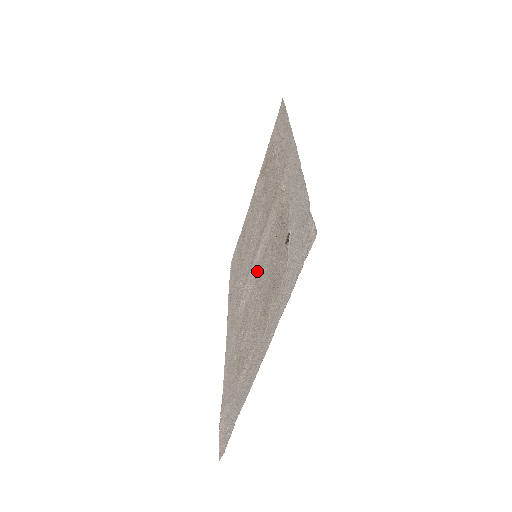
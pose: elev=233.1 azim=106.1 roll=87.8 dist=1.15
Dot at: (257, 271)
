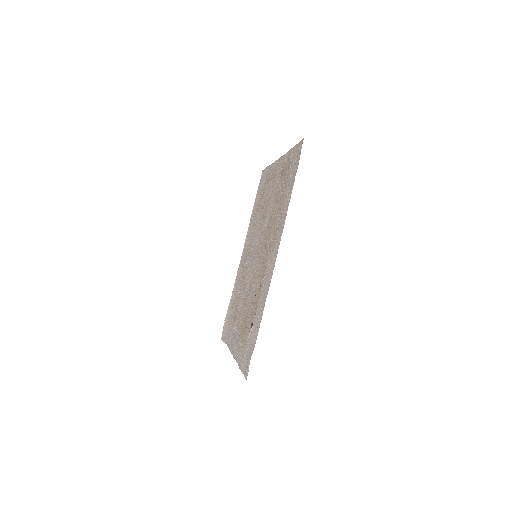
Dot at: (252, 275)
